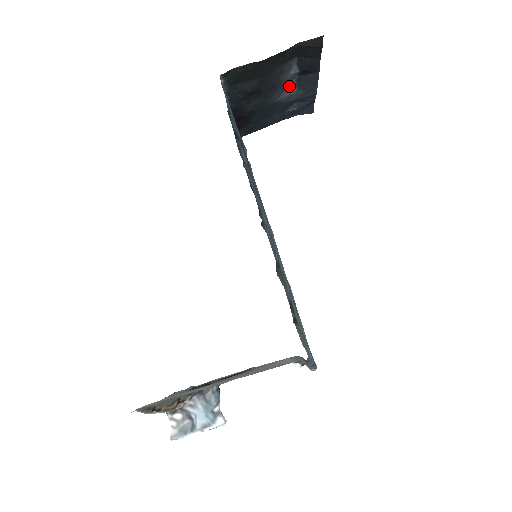
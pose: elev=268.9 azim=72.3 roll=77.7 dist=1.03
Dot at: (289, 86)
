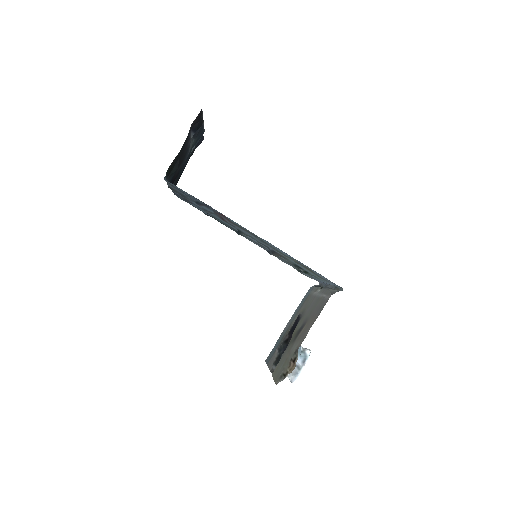
Dot at: (190, 143)
